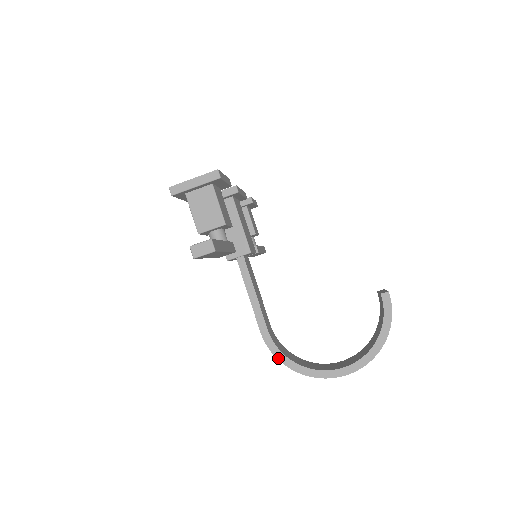
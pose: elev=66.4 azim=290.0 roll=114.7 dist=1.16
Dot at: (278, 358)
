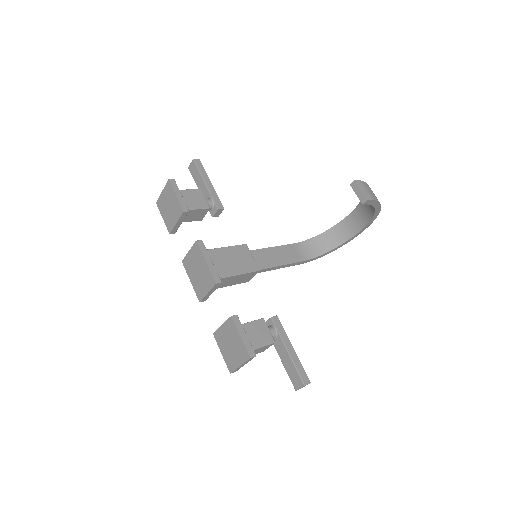
Dot at: occluded
